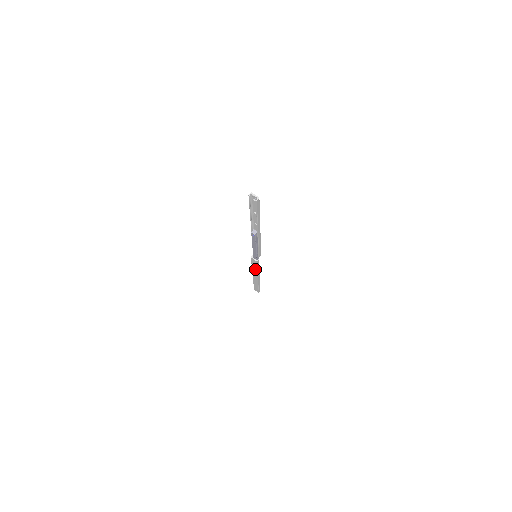
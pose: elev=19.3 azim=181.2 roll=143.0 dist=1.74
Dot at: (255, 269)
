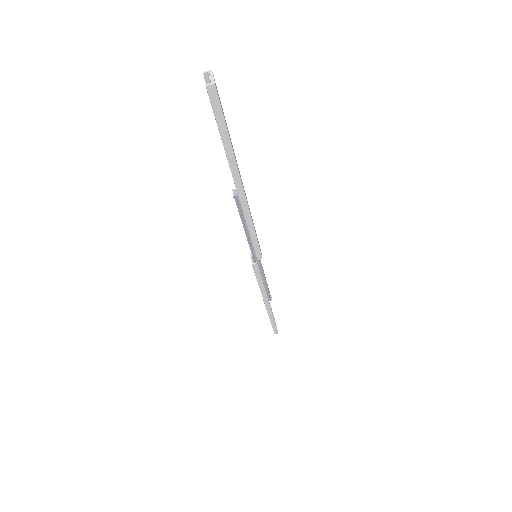
Dot at: occluded
